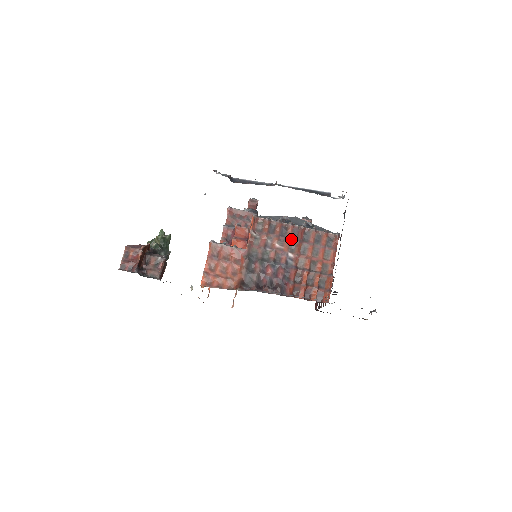
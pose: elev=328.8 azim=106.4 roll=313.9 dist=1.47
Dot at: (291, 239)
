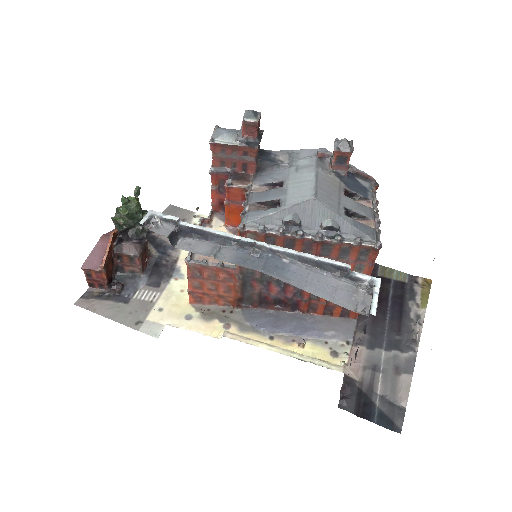
Dot at: occluded
